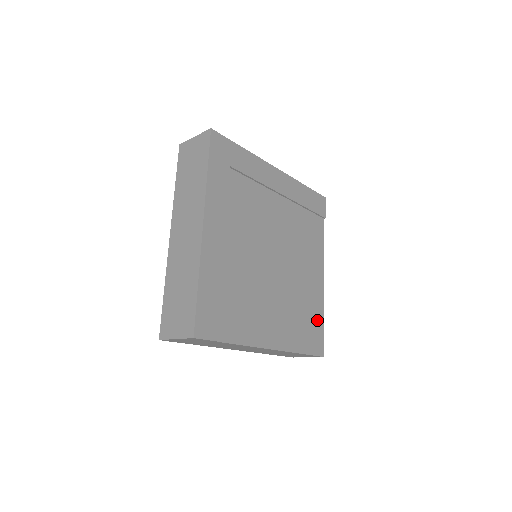
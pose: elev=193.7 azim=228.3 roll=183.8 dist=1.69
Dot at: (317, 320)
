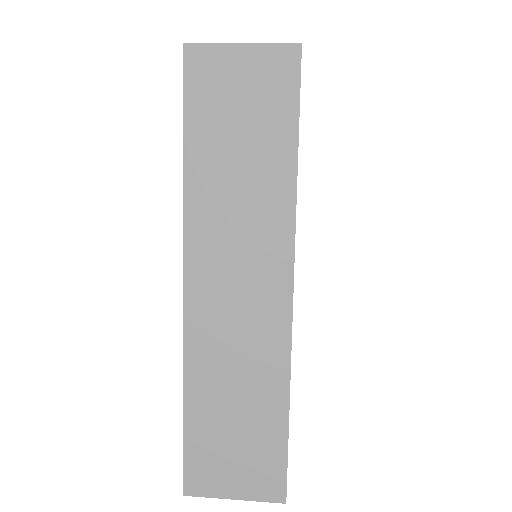
Dot at: occluded
